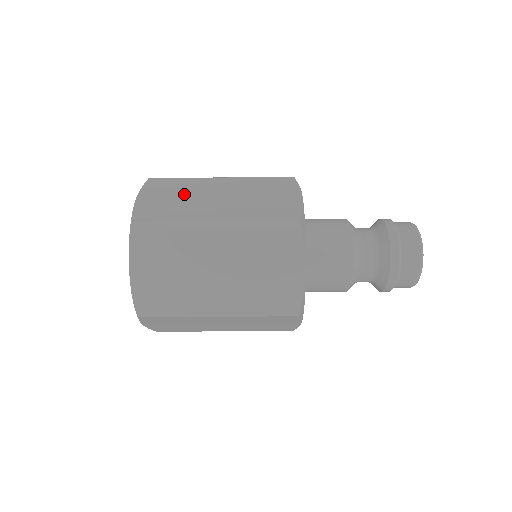
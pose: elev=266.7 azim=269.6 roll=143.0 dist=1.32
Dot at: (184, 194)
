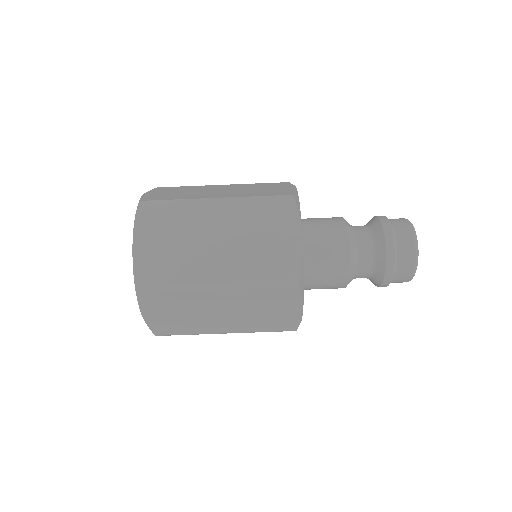
Dot at: (180, 236)
